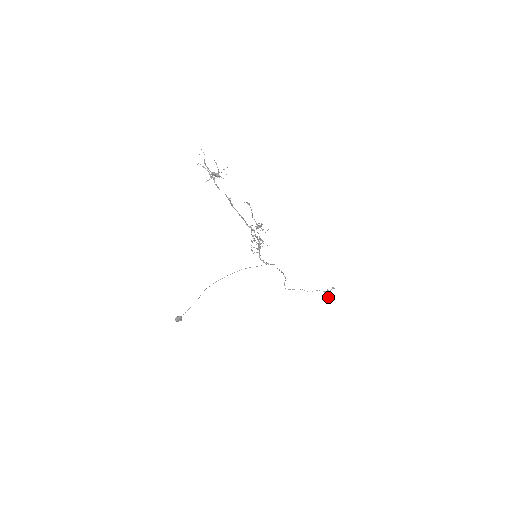
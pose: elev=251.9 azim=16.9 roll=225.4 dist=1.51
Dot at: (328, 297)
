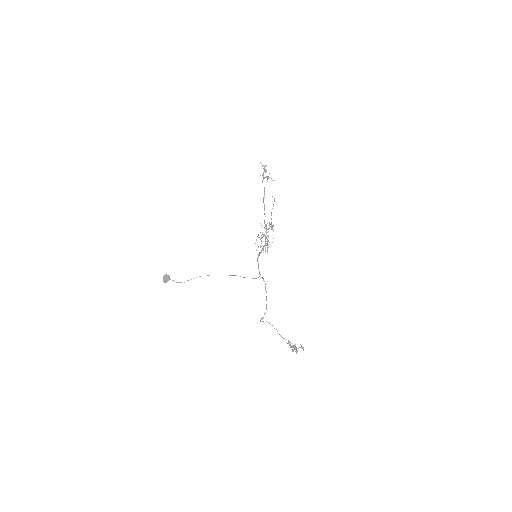
Dot at: (293, 346)
